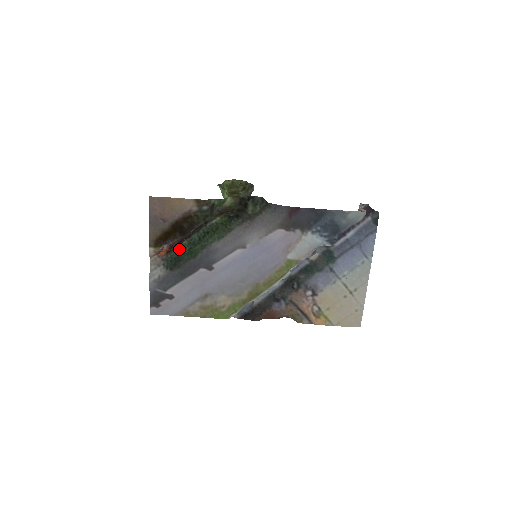
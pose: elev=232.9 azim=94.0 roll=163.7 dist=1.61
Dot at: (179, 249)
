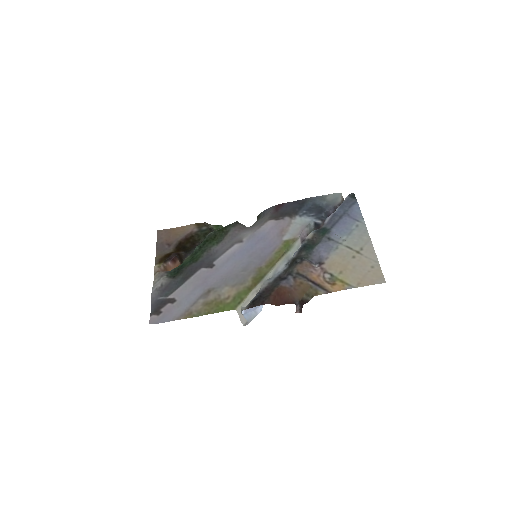
Dot at: (182, 263)
